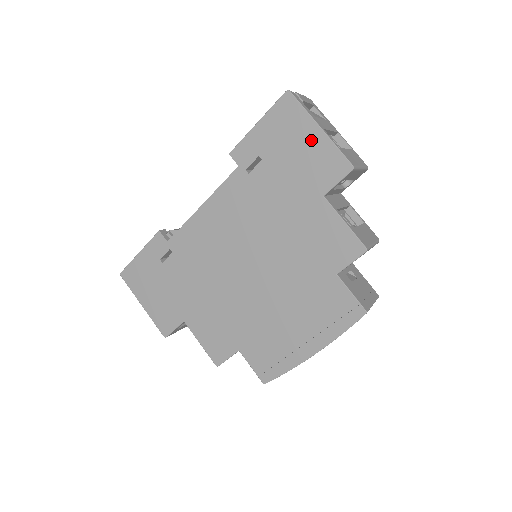
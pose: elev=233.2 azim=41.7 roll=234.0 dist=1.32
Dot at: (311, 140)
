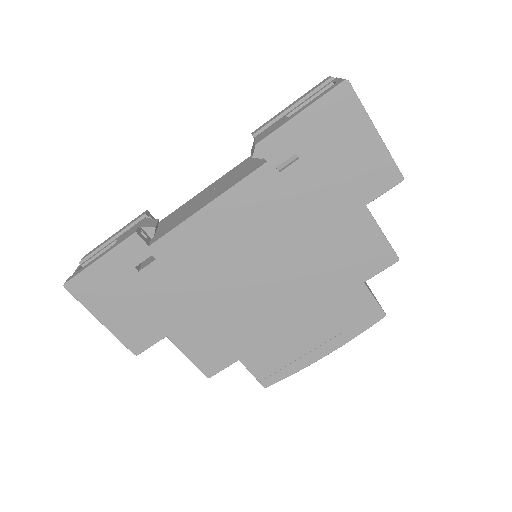
Dot at: (364, 144)
